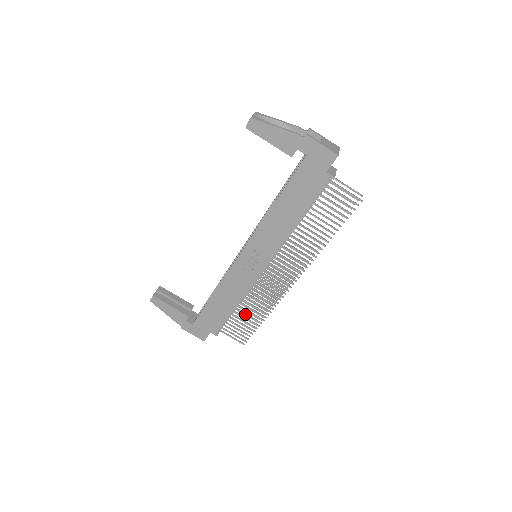
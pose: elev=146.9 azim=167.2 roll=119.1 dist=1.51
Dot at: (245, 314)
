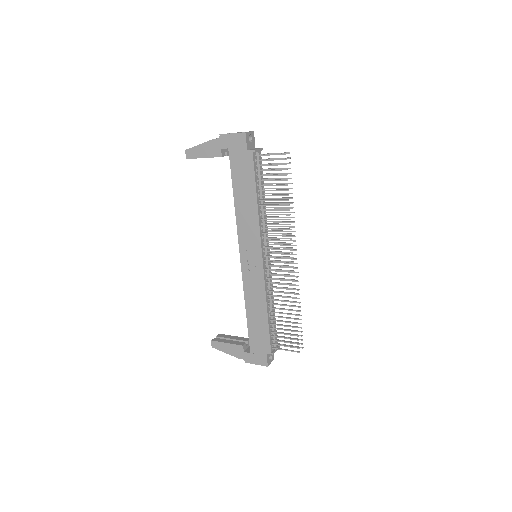
Dot at: (280, 317)
